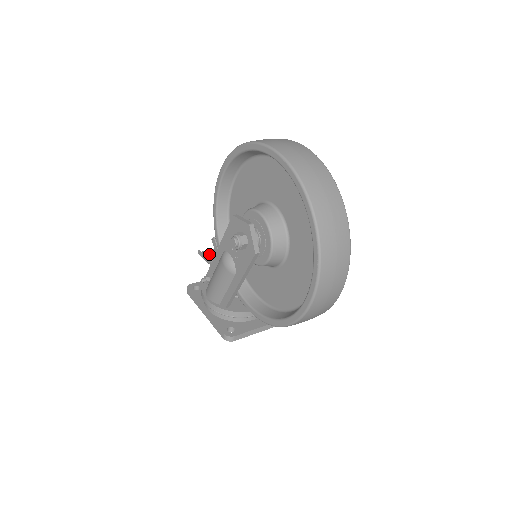
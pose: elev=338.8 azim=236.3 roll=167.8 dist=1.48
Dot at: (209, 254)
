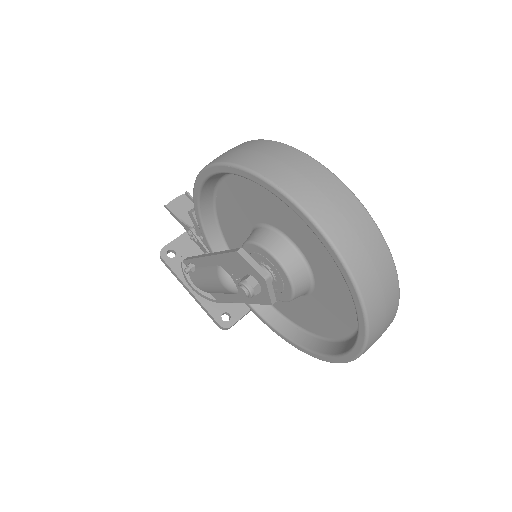
Dot at: (179, 207)
